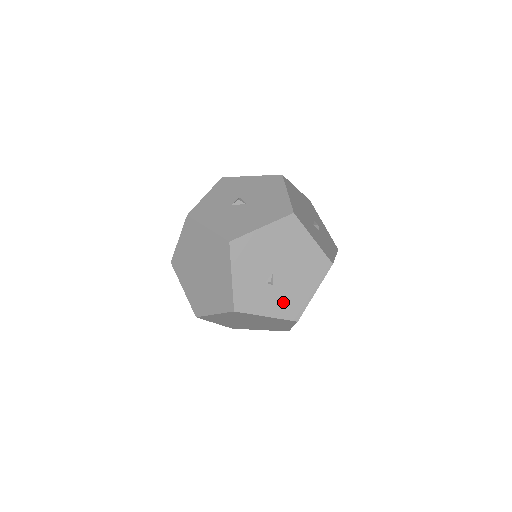
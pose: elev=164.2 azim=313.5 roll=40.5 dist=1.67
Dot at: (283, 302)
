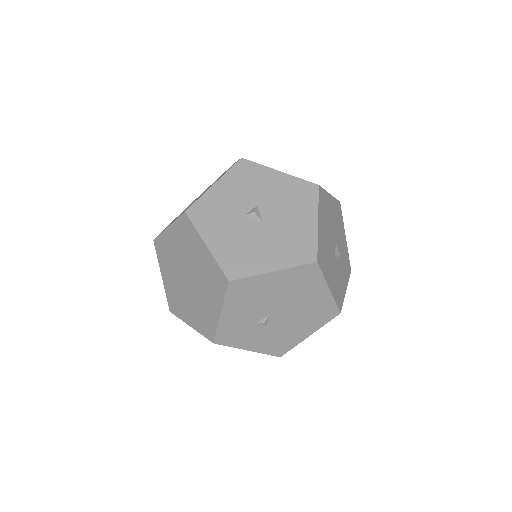
Dot at: (271, 340)
